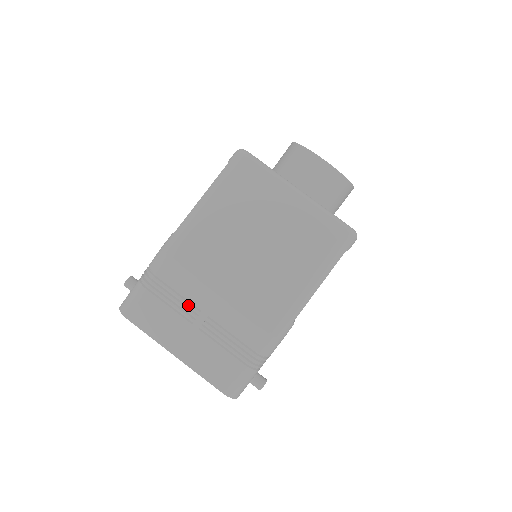
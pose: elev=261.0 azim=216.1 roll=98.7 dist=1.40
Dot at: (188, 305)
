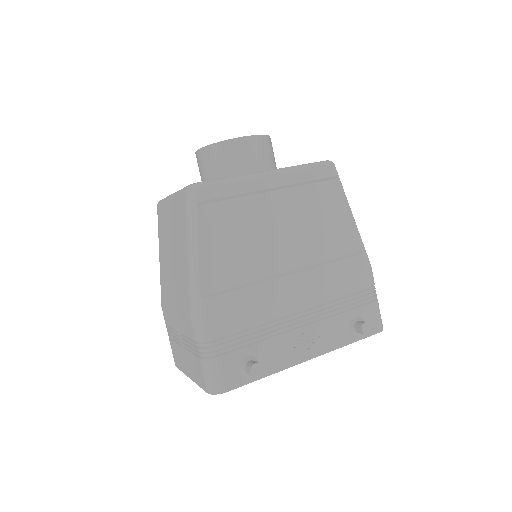
Dot at: (175, 333)
